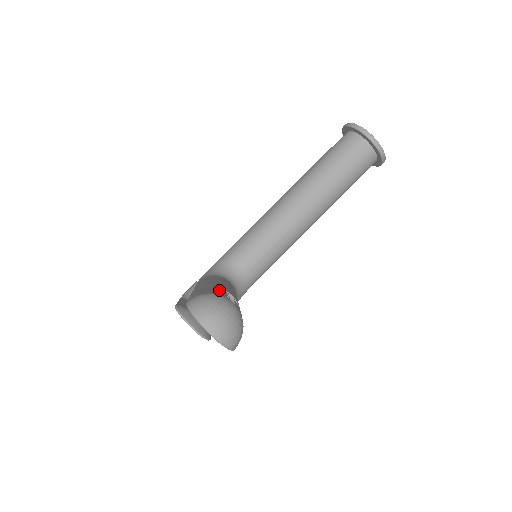
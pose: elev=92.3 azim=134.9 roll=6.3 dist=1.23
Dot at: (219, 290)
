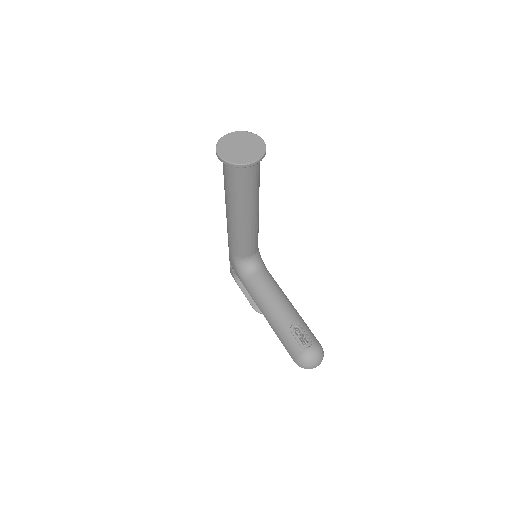
Dot at: (293, 338)
